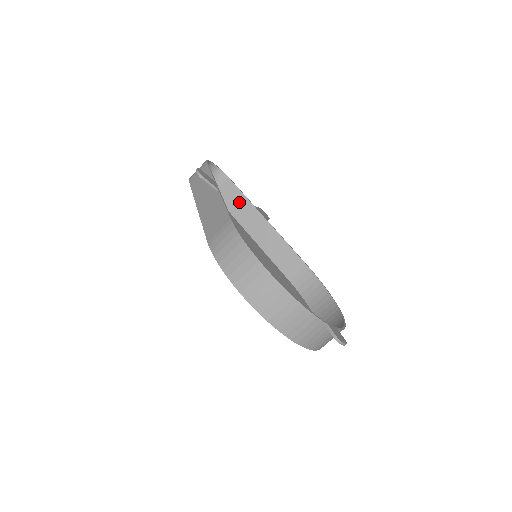
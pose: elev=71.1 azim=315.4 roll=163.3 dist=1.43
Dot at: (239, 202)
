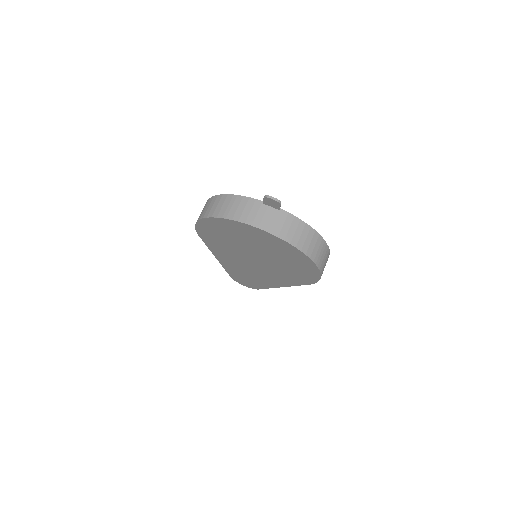
Dot at: occluded
